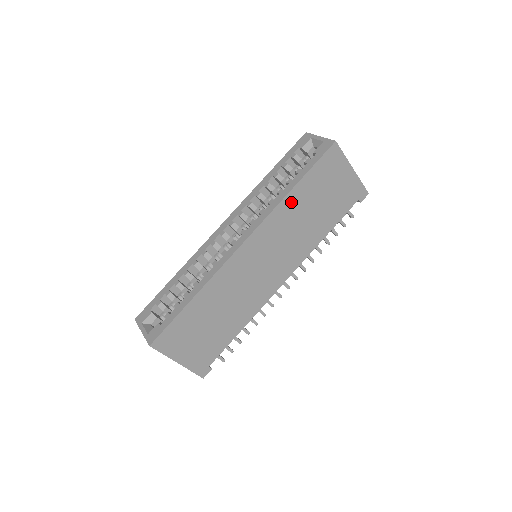
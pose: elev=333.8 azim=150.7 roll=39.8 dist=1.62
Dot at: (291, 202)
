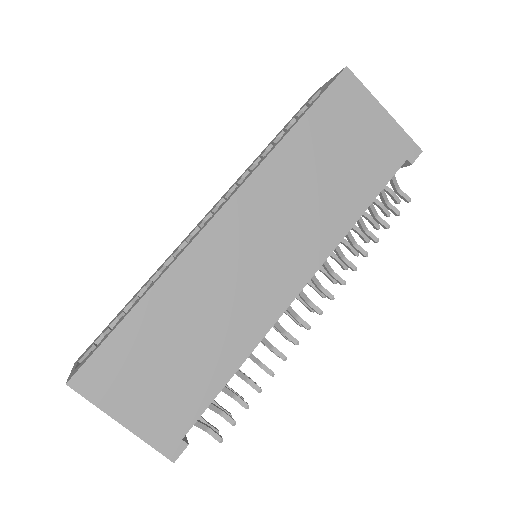
Dot at: (290, 154)
